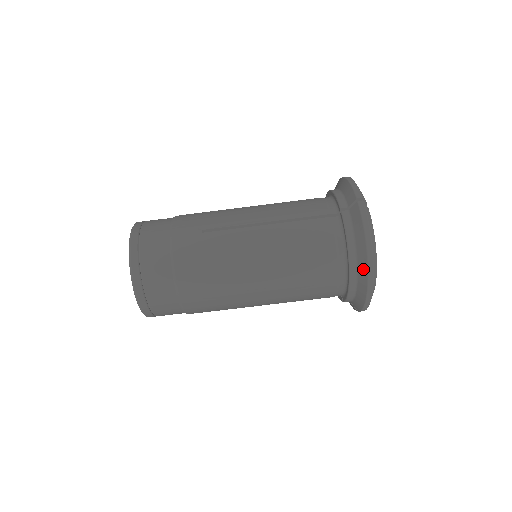
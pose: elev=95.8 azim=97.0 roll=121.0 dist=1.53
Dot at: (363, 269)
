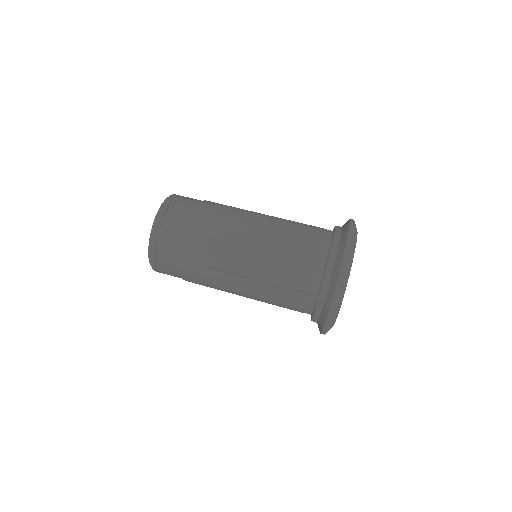
Dot at: (343, 243)
